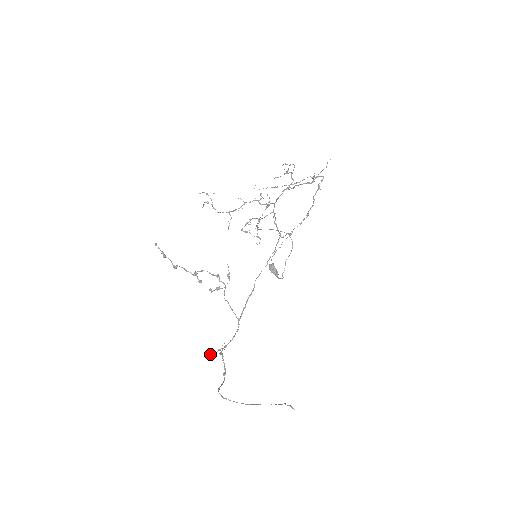
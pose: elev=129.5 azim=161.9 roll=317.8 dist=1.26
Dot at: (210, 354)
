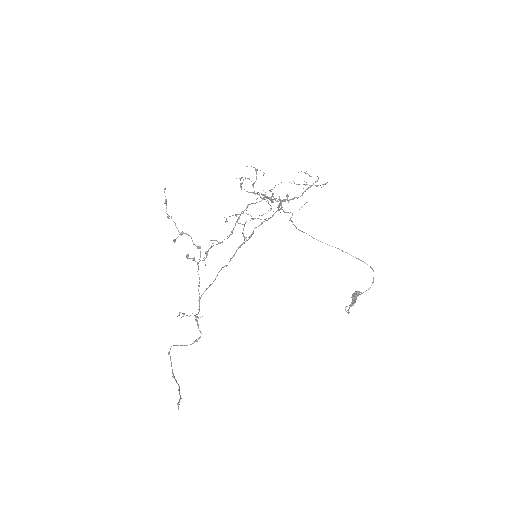
Dot at: (180, 312)
